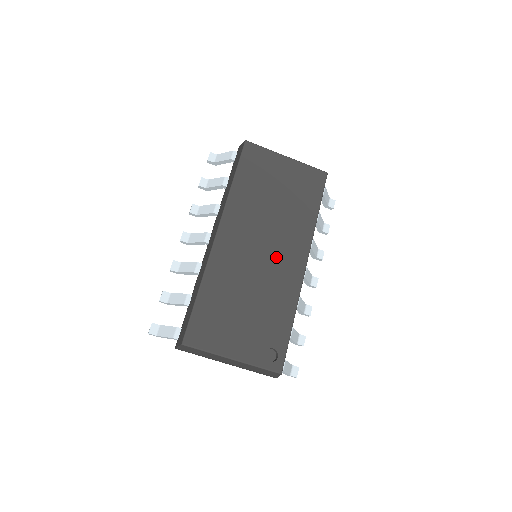
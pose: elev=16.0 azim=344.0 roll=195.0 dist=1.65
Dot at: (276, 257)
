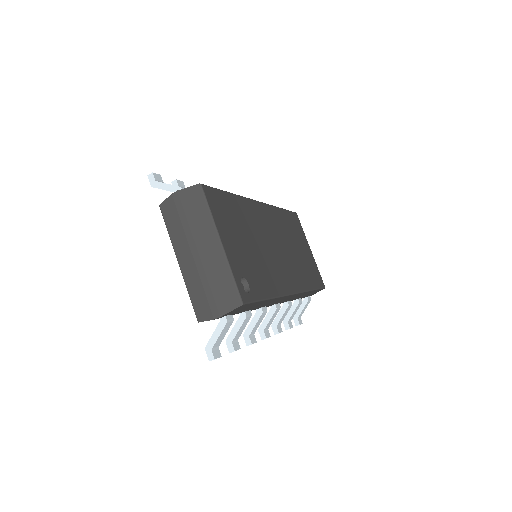
Dot at: (281, 261)
